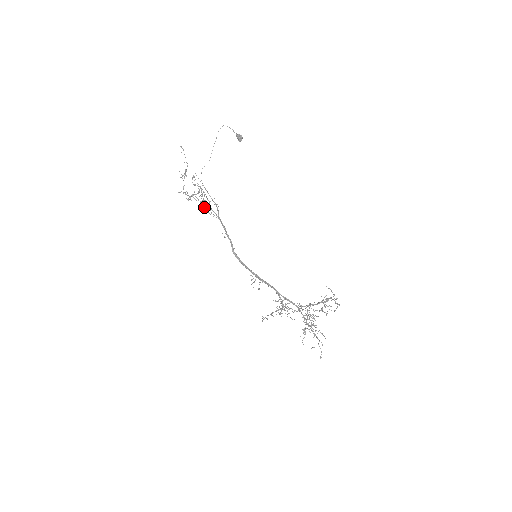
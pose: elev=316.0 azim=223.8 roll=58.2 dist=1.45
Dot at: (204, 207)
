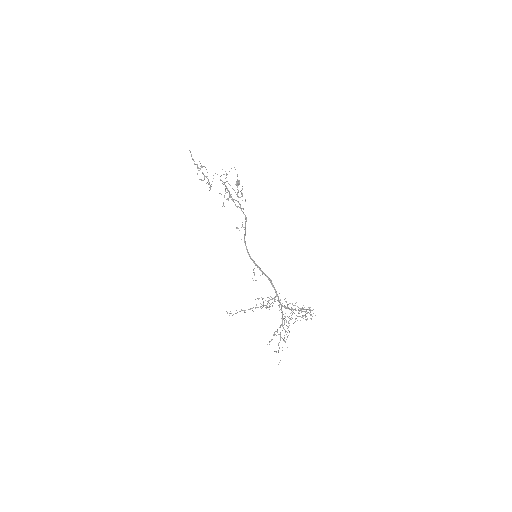
Dot at: occluded
